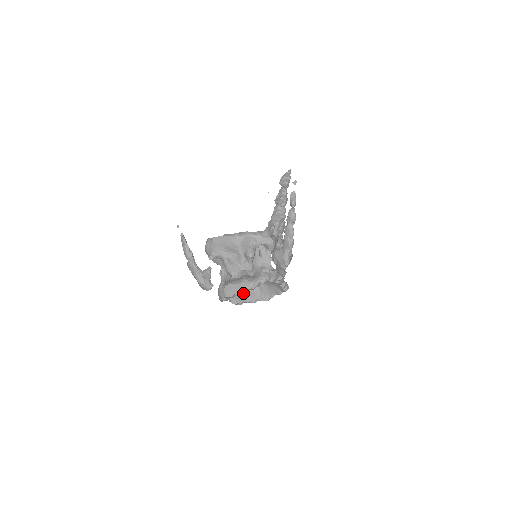
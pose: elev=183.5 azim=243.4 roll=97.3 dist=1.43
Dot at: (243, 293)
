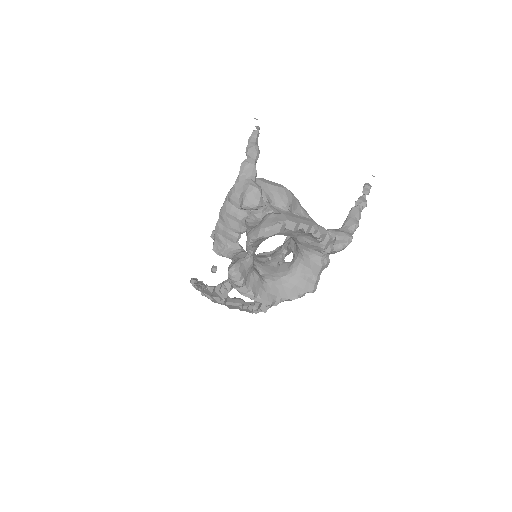
Dot at: (251, 271)
